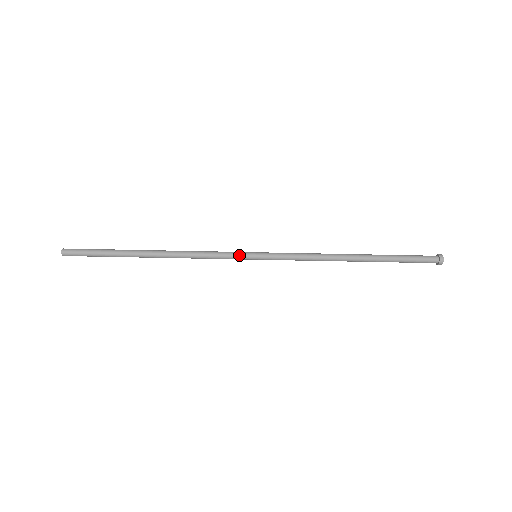
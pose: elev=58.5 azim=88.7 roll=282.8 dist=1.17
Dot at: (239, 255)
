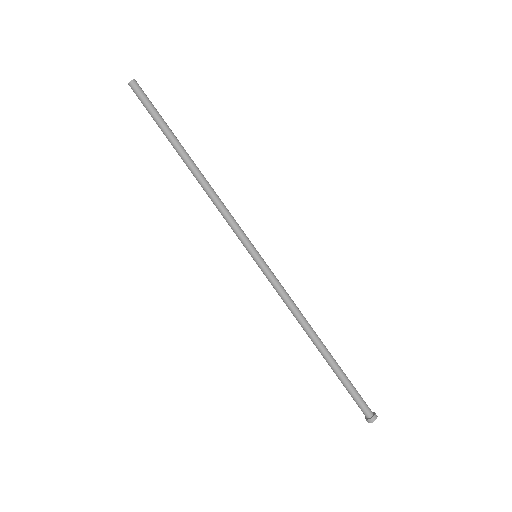
Dot at: occluded
